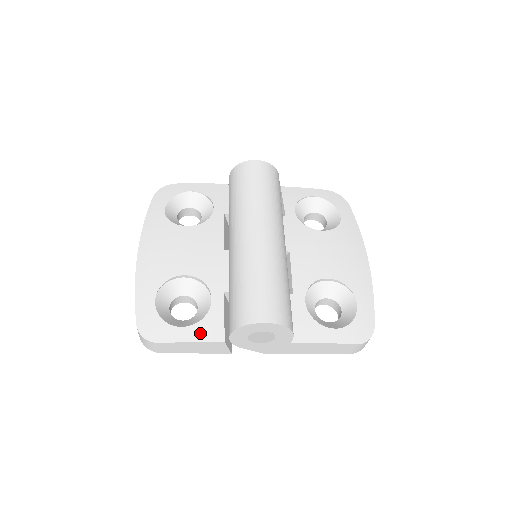
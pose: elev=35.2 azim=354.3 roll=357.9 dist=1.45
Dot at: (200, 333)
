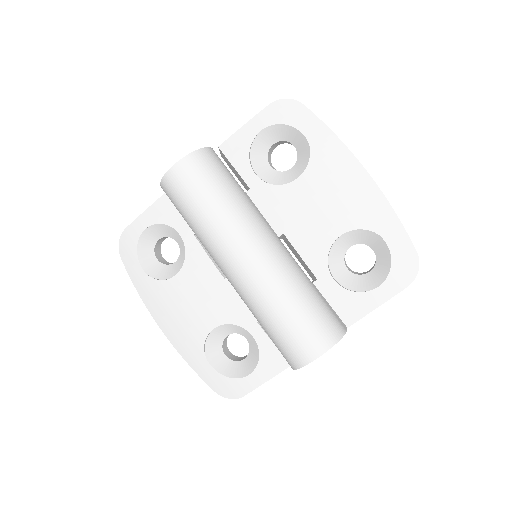
Dot at: (267, 371)
